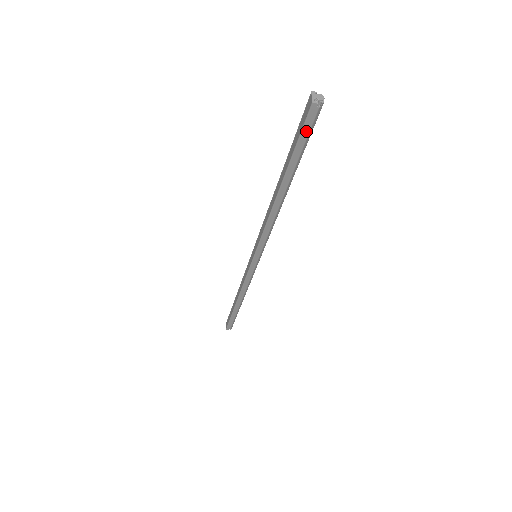
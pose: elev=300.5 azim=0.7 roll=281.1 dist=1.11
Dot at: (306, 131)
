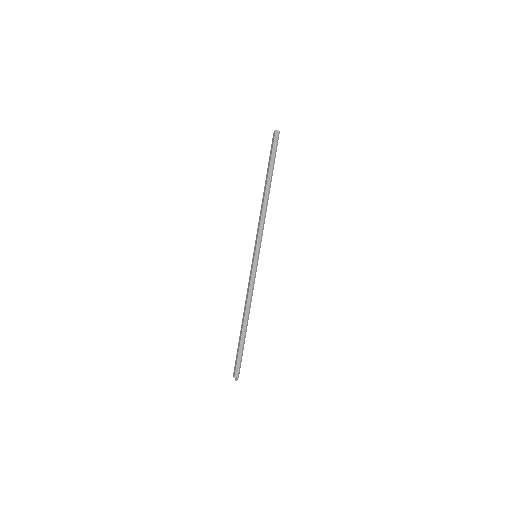
Dot at: (275, 145)
